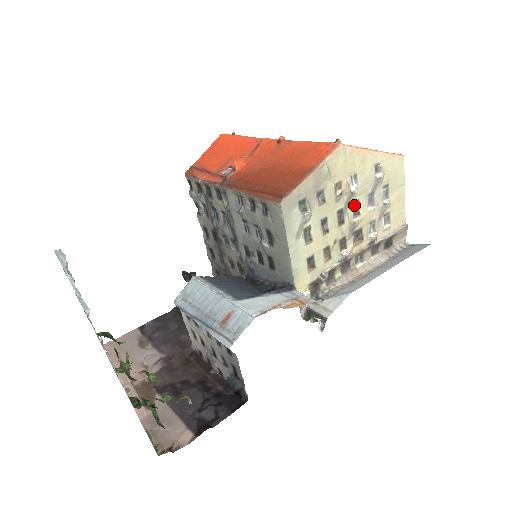
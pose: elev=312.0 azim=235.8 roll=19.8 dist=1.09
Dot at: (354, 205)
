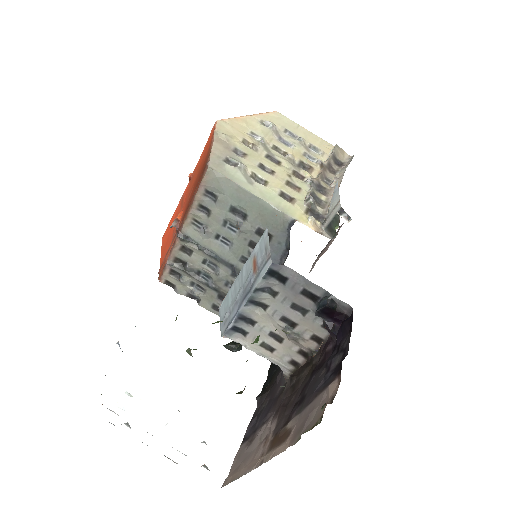
Dot at: (275, 150)
